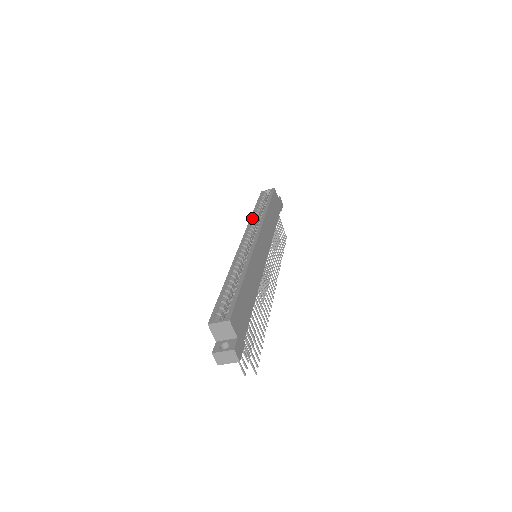
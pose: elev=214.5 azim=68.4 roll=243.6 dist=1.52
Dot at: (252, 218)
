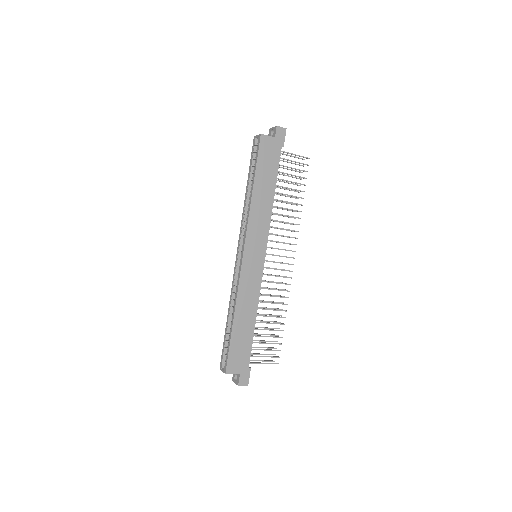
Dot at: (244, 207)
